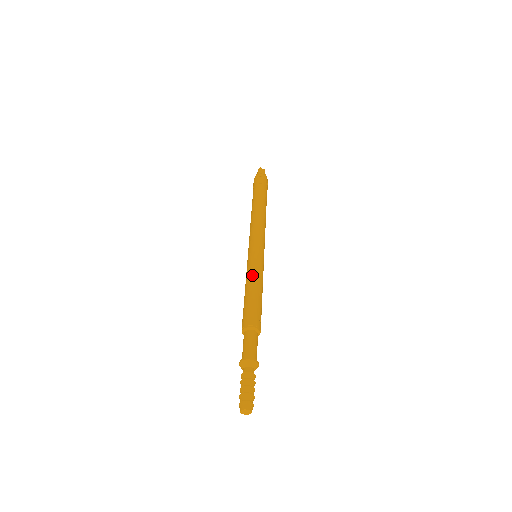
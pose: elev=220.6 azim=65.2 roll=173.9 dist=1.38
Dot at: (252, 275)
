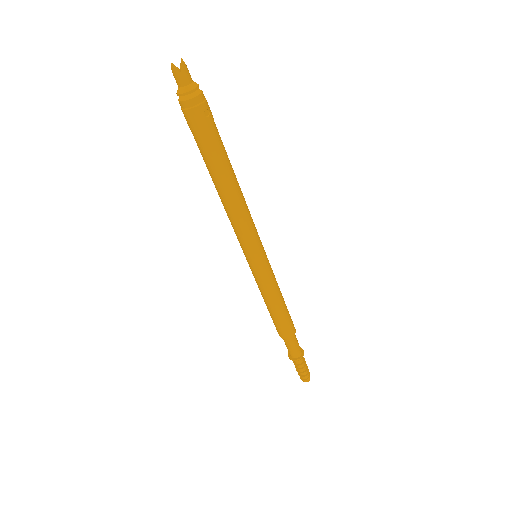
Dot at: (265, 294)
